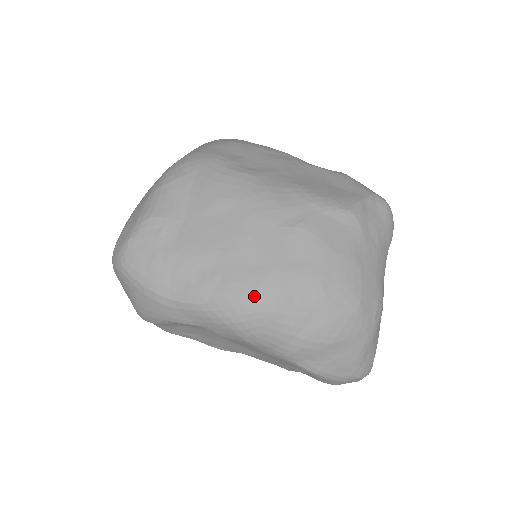
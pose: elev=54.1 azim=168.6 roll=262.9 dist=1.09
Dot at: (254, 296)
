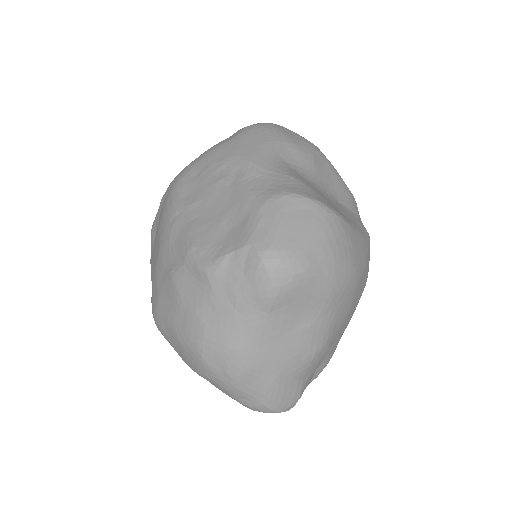
Dot at: (154, 318)
